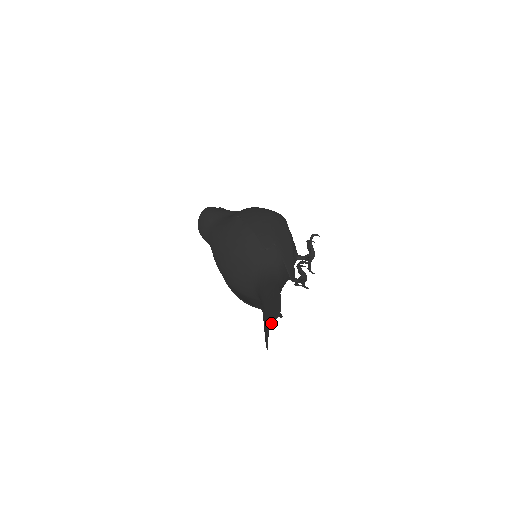
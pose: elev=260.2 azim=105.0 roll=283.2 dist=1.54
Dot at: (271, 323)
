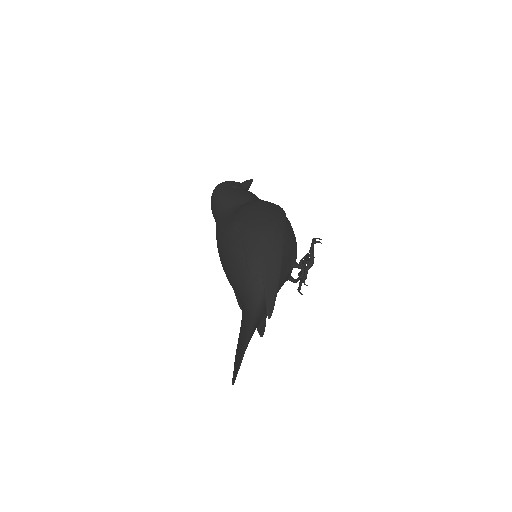
Dot at: occluded
